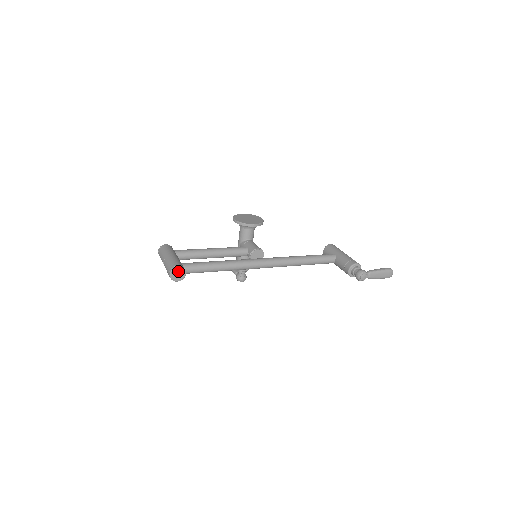
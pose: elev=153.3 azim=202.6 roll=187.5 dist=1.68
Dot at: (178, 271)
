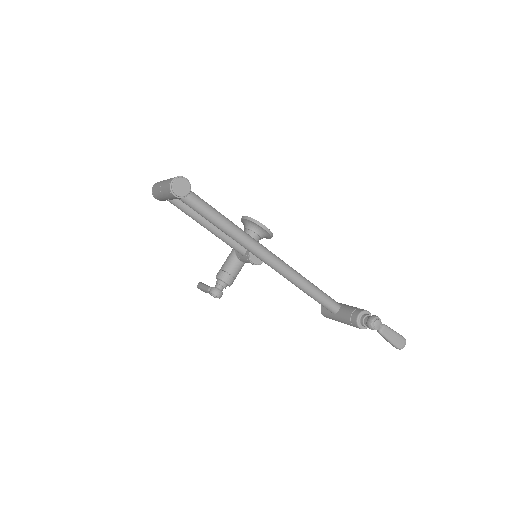
Dot at: (184, 182)
